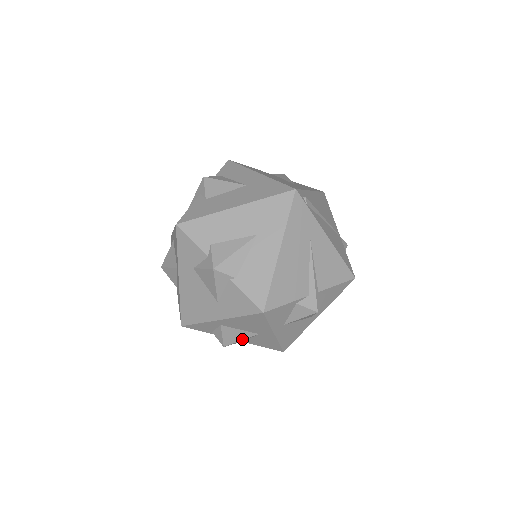
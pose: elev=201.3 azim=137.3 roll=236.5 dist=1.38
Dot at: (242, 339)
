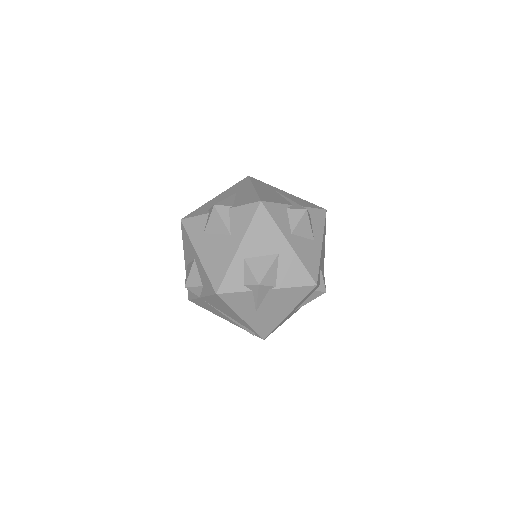
Dot at: (269, 267)
